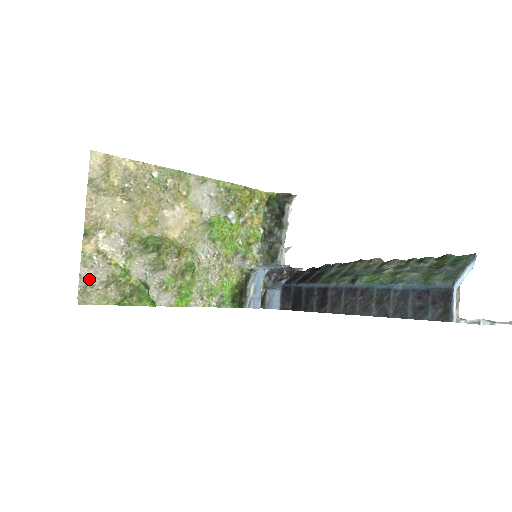
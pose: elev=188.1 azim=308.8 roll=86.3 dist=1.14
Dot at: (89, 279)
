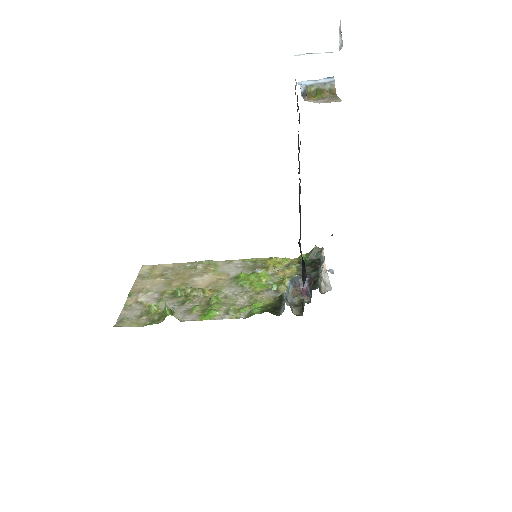
Dot at: (126, 315)
